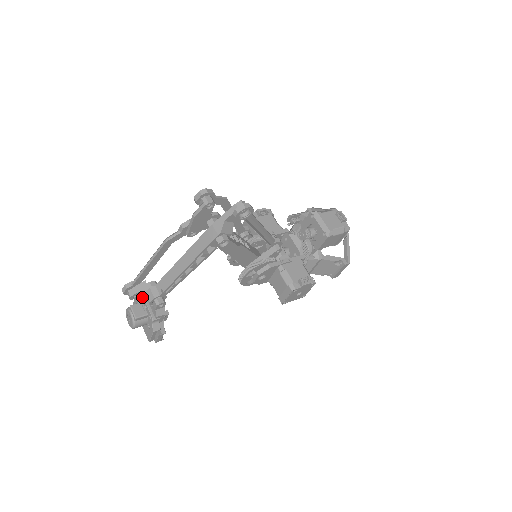
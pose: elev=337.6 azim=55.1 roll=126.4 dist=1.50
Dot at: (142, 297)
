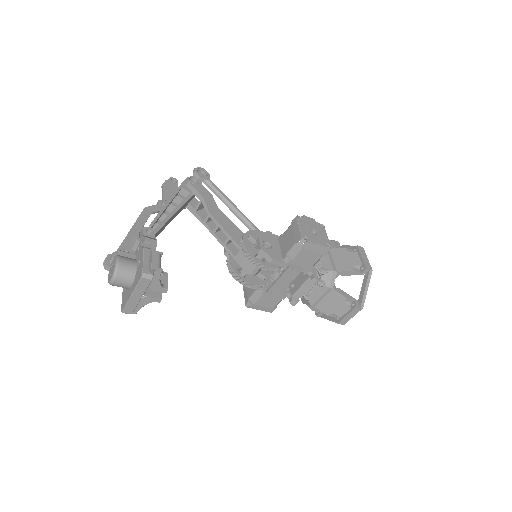
Dot at: occluded
